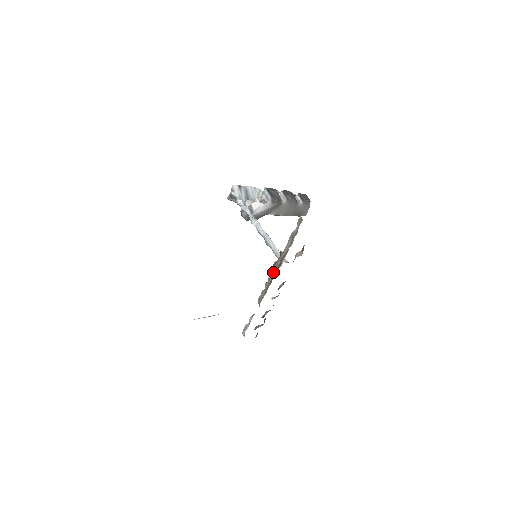
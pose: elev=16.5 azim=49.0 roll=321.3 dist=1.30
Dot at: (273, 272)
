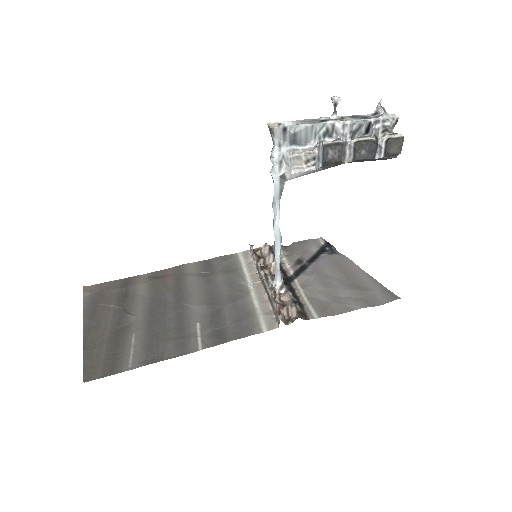
Dot at: (264, 283)
